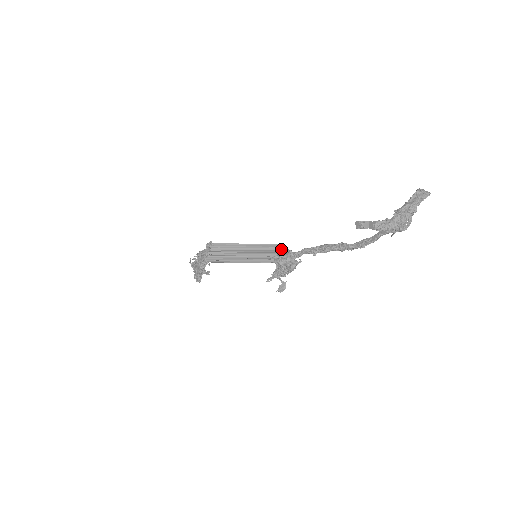
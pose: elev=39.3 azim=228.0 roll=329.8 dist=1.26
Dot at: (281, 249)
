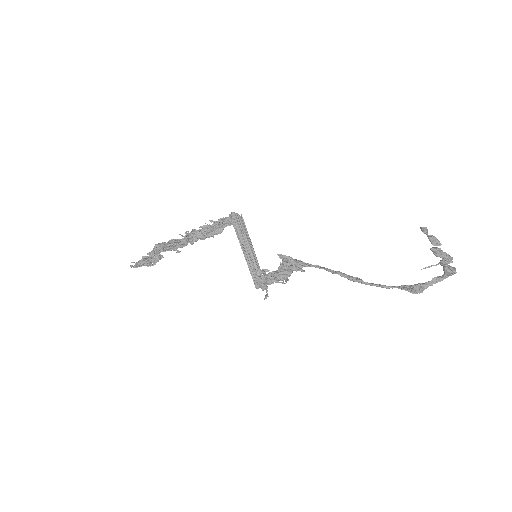
Dot at: occluded
